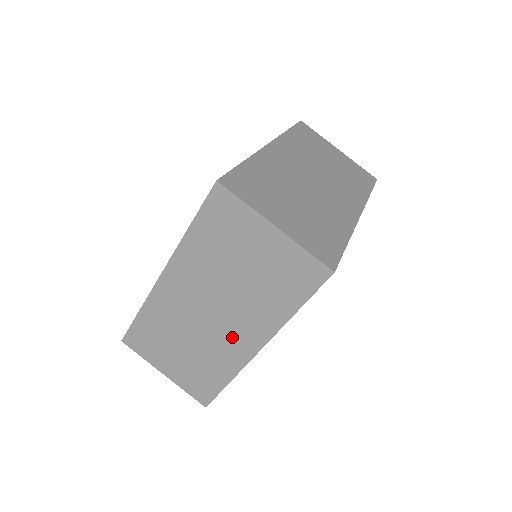
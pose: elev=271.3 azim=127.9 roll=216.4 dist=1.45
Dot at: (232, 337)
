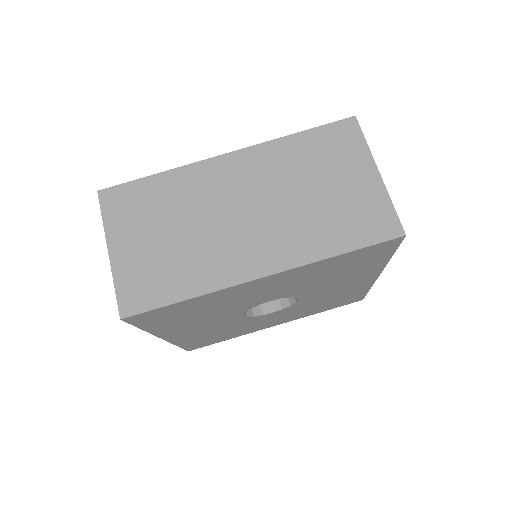
Dot at: (245, 248)
